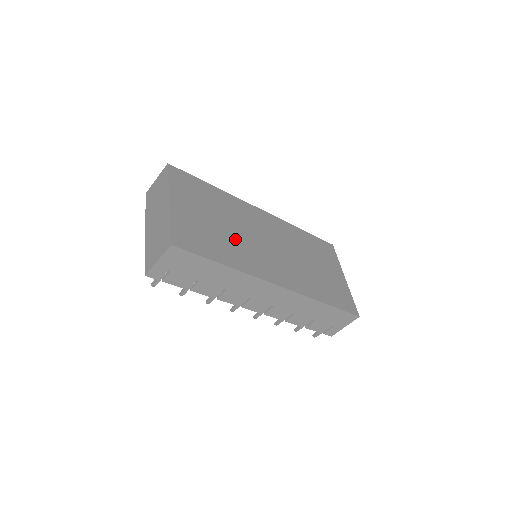
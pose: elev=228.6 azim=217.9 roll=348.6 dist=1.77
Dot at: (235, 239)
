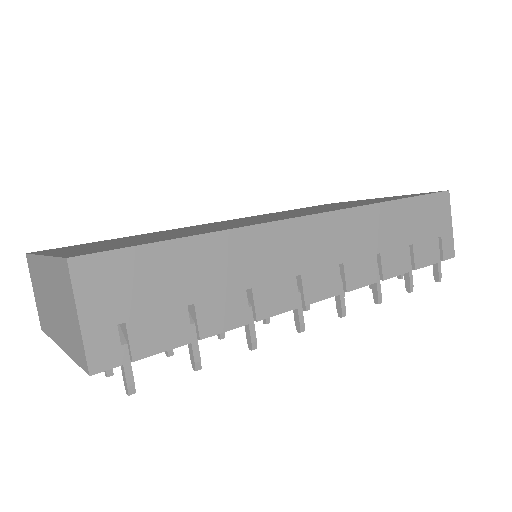
Dot at: occluded
